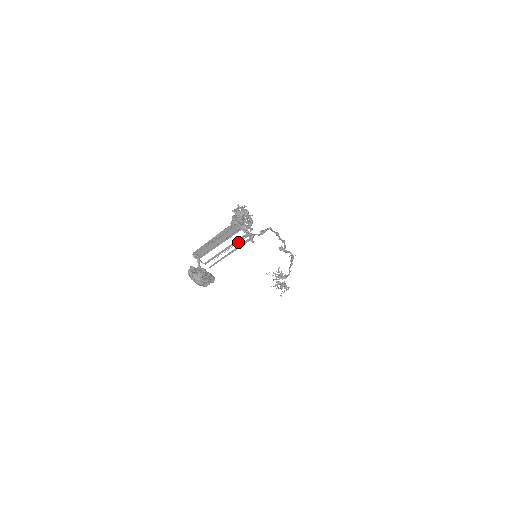
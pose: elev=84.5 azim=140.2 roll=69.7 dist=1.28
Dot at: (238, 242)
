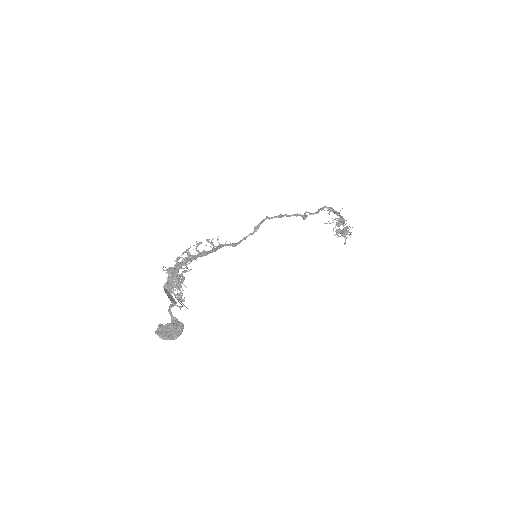
Dot at: occluded
